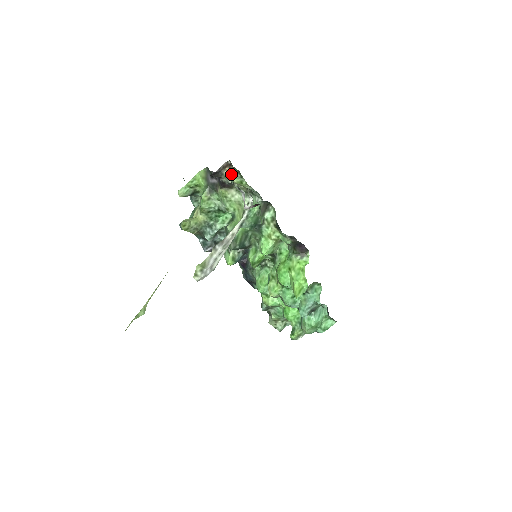
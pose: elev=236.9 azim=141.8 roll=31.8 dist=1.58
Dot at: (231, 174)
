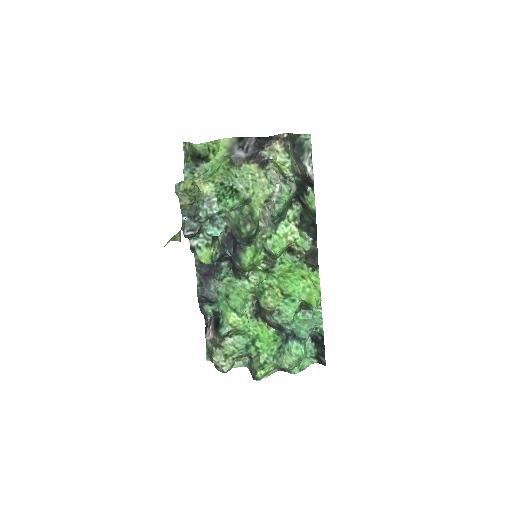
Dot at: (278, 150)
